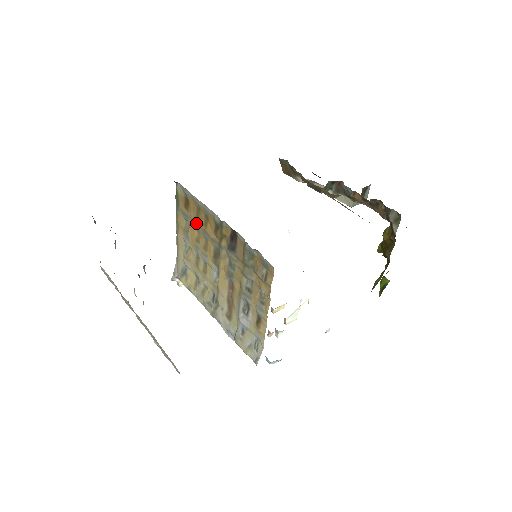
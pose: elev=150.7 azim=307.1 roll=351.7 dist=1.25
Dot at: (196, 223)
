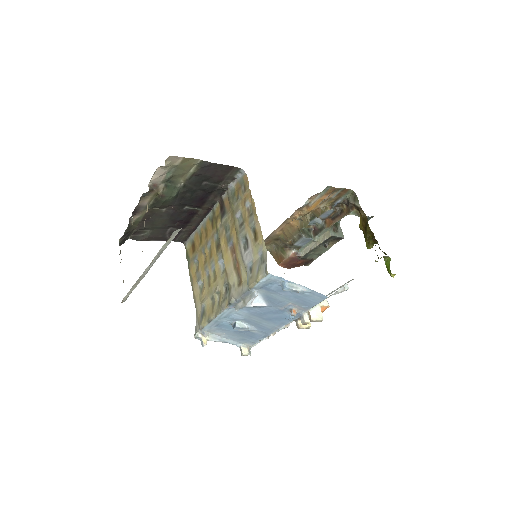
Dot at: (201, 248)
